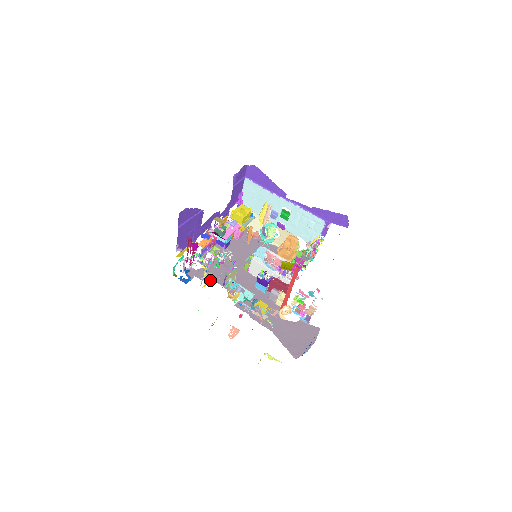
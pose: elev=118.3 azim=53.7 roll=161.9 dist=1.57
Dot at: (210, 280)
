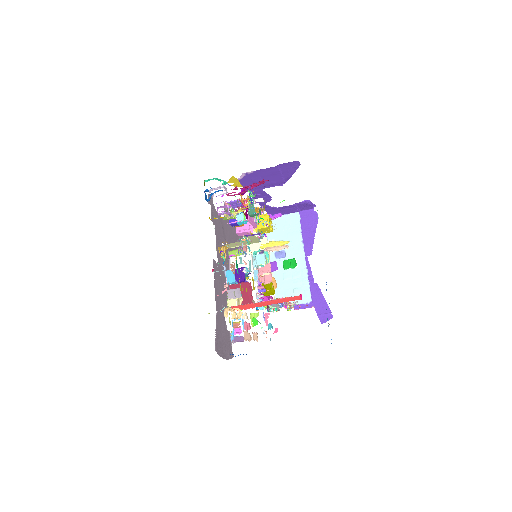
Dot at: (214, 222)
